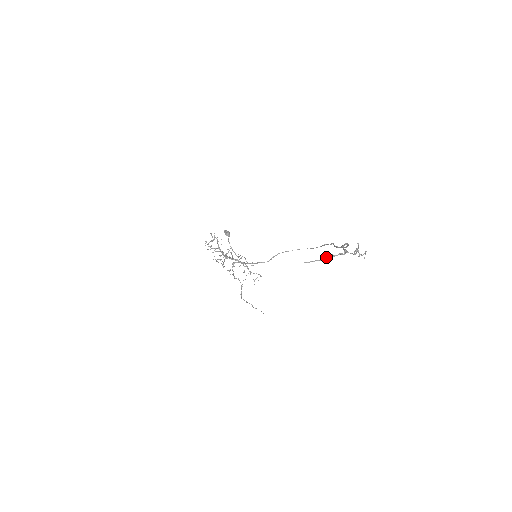
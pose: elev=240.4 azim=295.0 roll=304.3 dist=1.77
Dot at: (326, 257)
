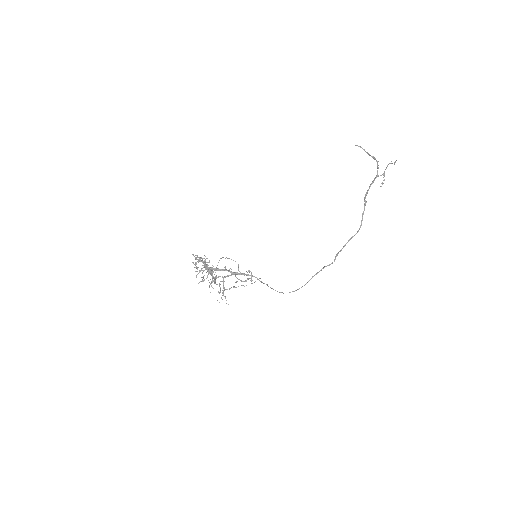
Dot at: (369, 154)
